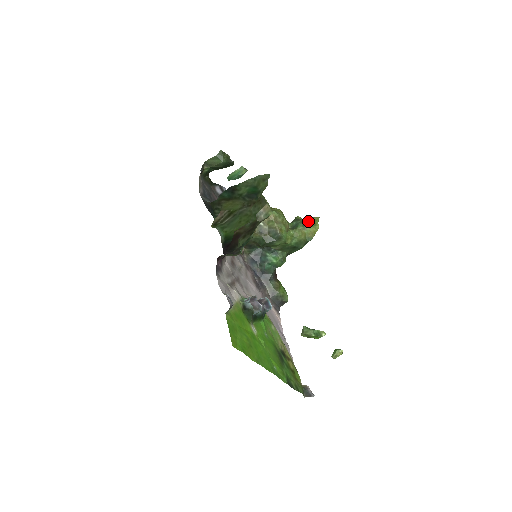
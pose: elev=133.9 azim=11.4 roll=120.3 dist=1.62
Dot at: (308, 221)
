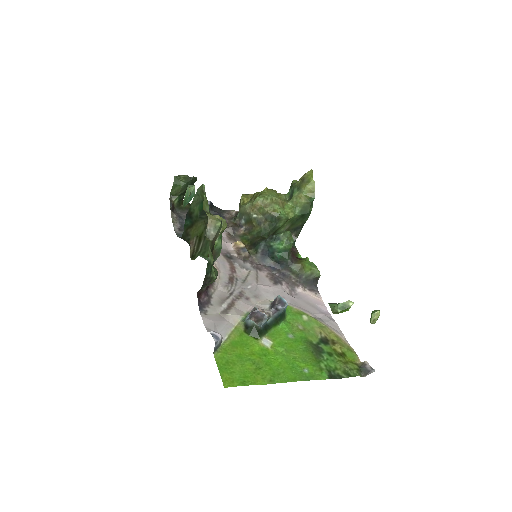
Dot at: (301, 182)
